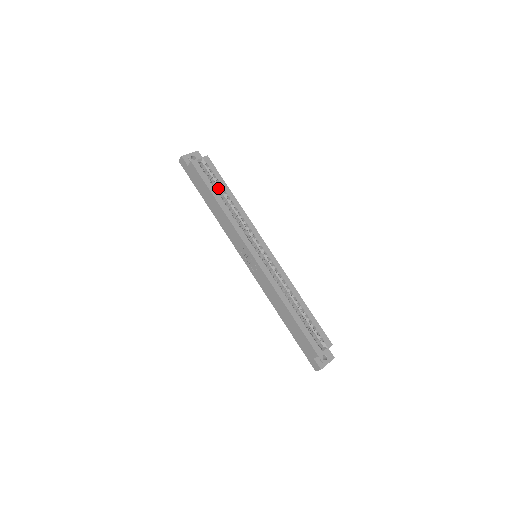
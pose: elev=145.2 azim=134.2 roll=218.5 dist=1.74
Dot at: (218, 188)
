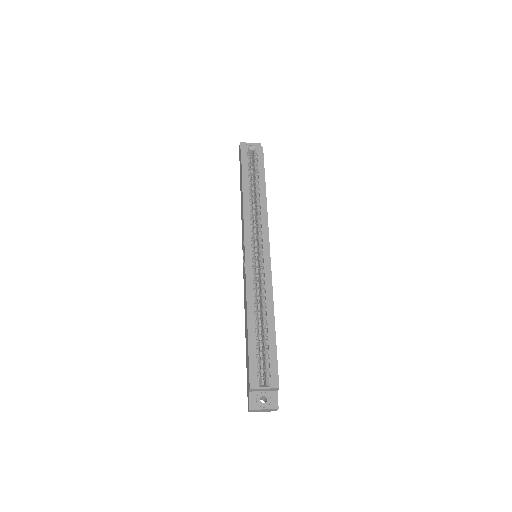
Dot at: (255, 178)
